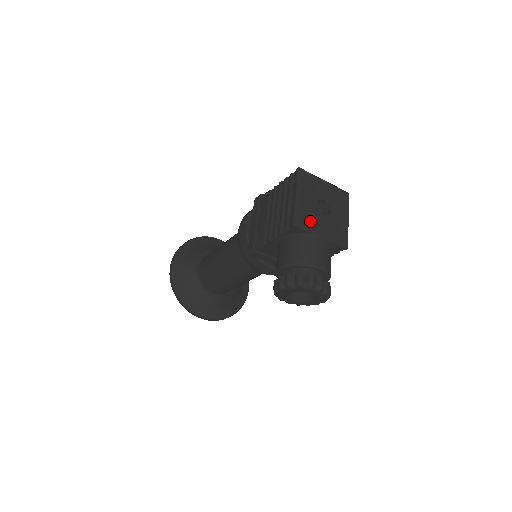
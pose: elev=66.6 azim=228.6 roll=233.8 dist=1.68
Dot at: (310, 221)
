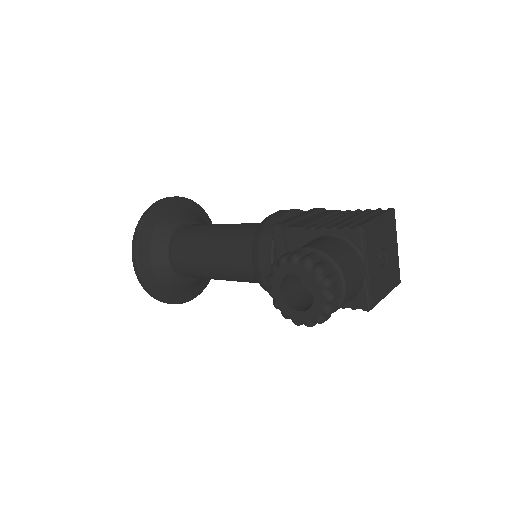
Dot at: (370, 246)
